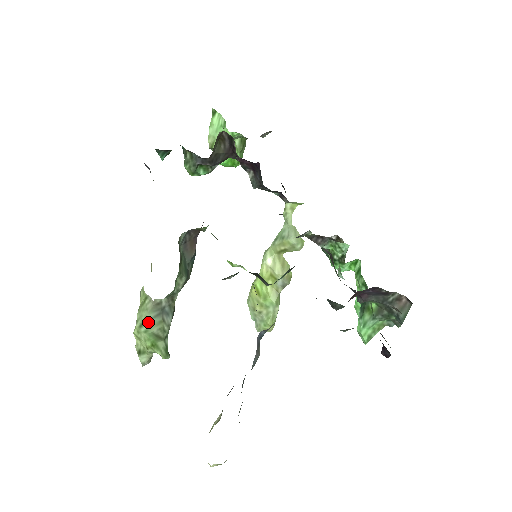
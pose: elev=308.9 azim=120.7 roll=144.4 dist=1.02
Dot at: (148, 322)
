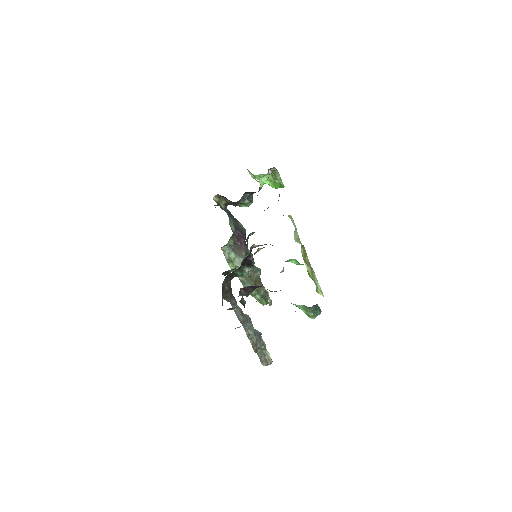
Dot at: (243, 286)
